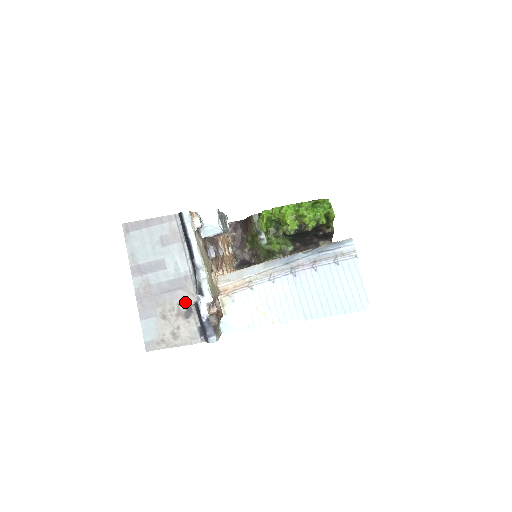
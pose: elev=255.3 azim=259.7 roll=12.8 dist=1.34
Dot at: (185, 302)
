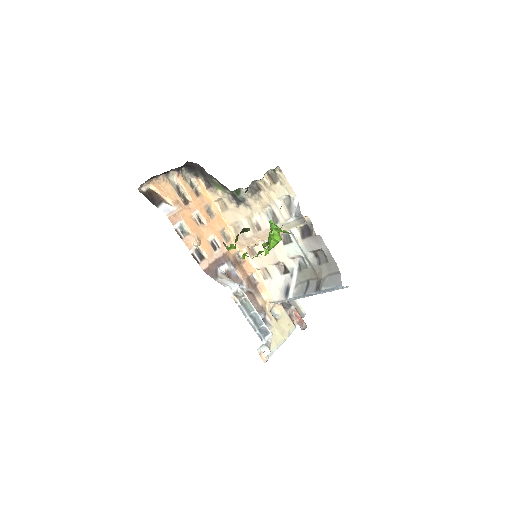
Dot at: occluded
